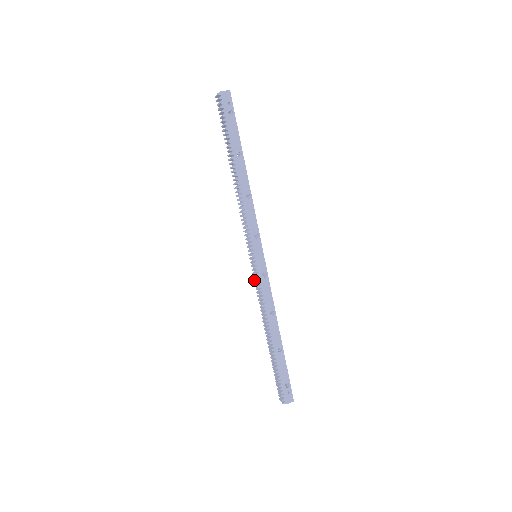
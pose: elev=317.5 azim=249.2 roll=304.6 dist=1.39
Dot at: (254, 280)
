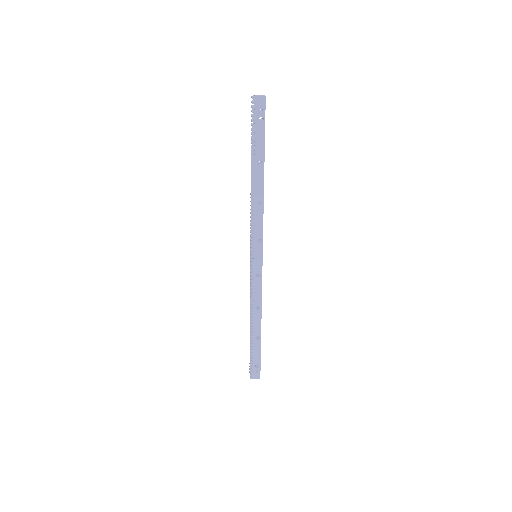
Dot at: occluded
